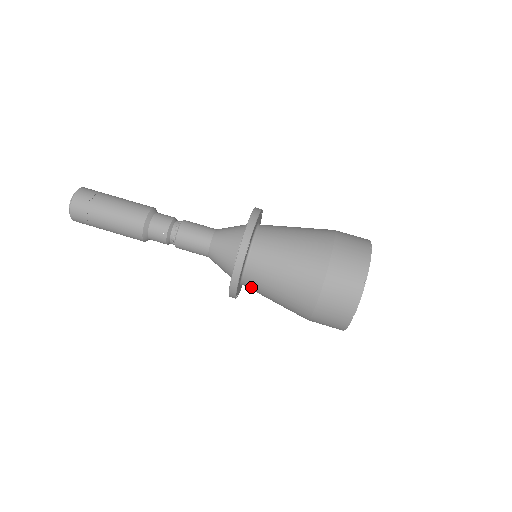
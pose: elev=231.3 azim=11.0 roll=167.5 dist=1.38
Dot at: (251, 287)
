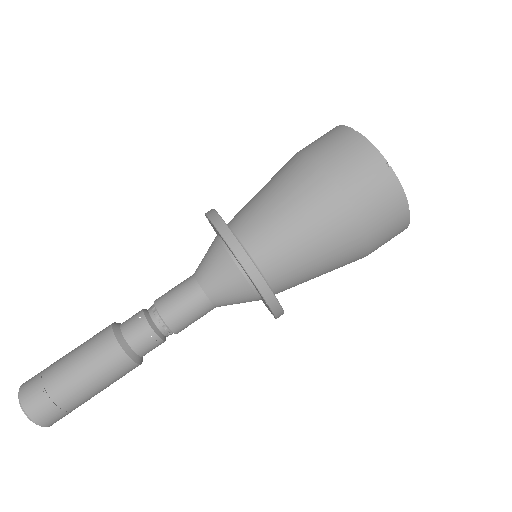
Dot at: (287, 288)
